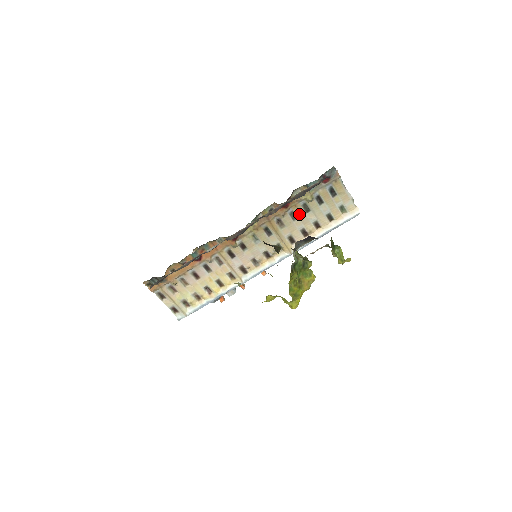
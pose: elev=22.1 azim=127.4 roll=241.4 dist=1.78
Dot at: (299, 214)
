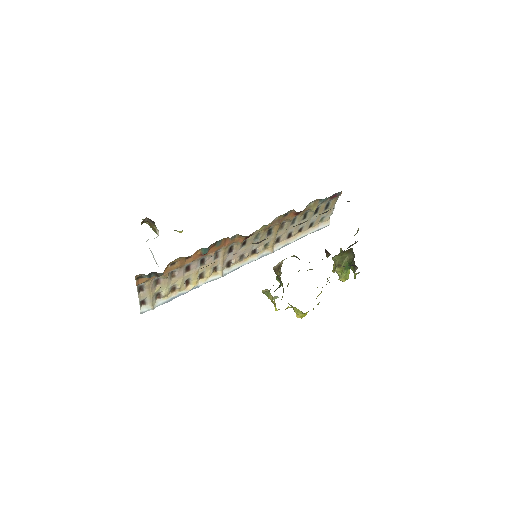
Dot at: (298, 220)
